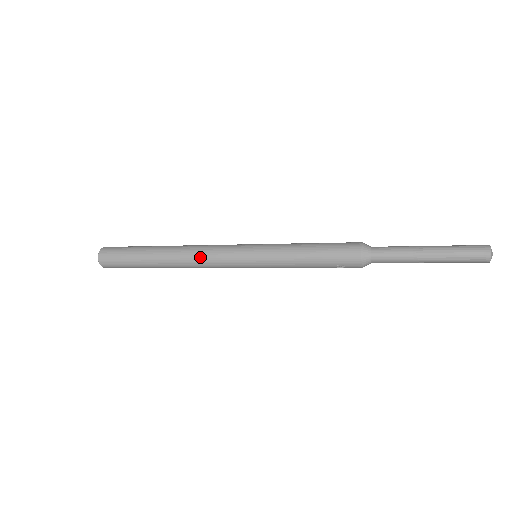
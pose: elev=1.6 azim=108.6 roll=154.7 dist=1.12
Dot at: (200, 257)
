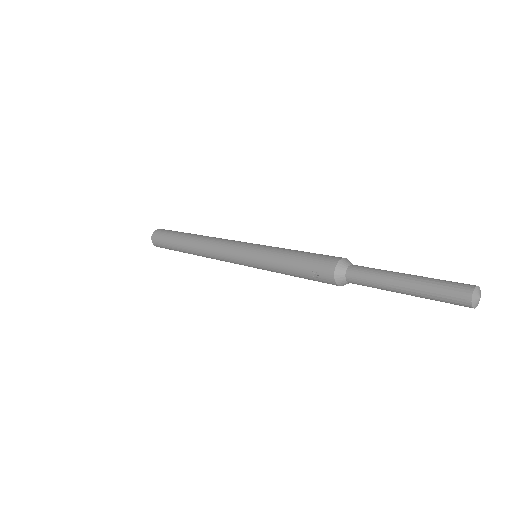
Dot at: (214, 242)
